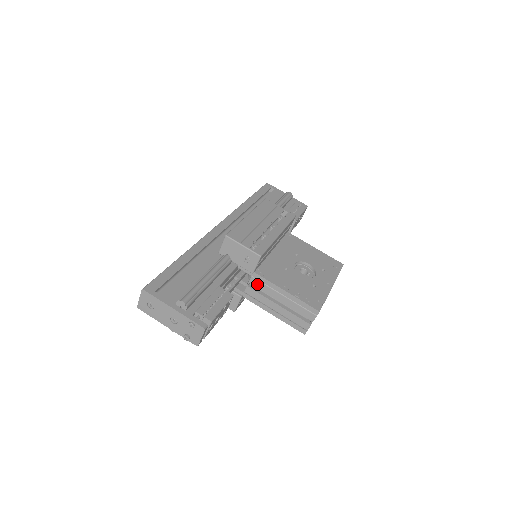
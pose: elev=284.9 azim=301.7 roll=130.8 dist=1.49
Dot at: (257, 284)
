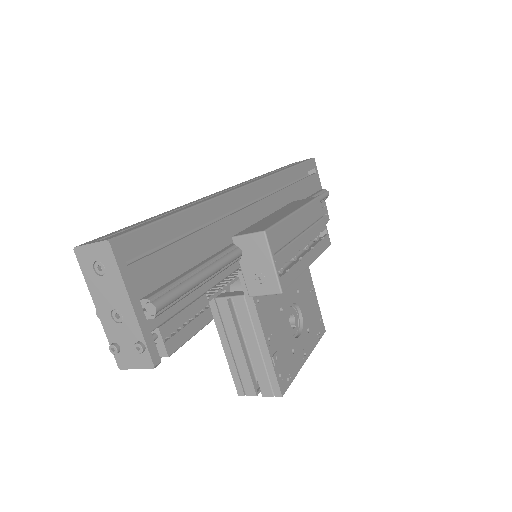
Dot at: (241, 308)
